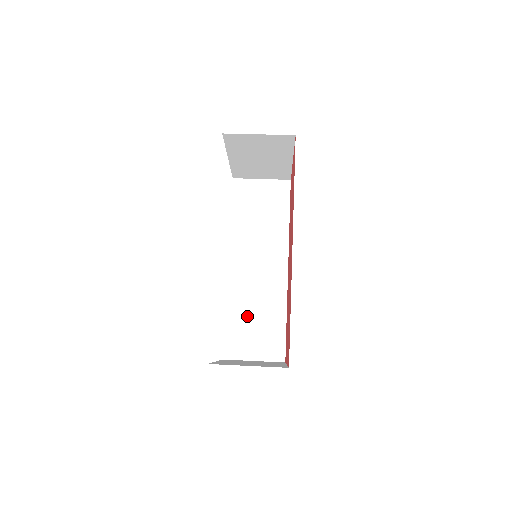
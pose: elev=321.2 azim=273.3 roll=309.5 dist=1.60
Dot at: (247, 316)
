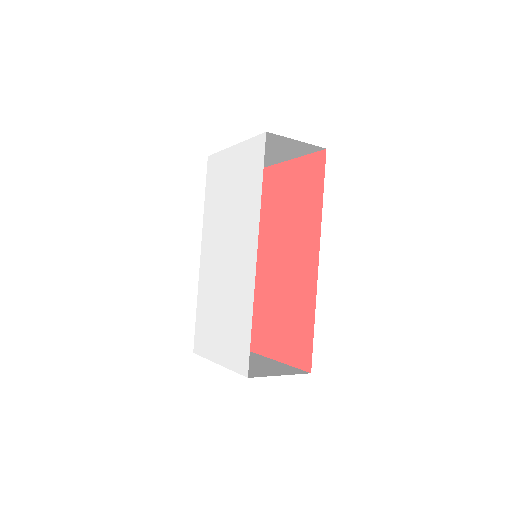
Dot at: occluded
